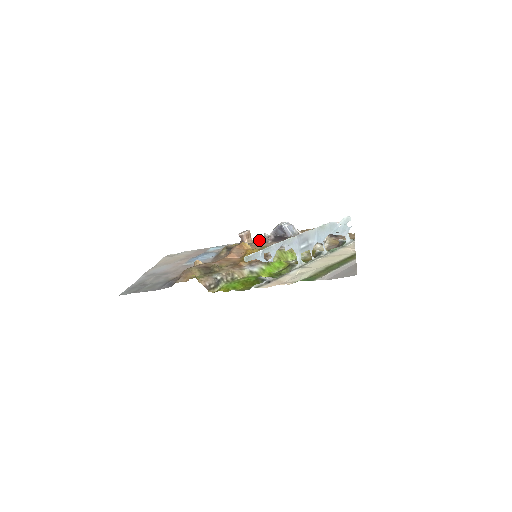
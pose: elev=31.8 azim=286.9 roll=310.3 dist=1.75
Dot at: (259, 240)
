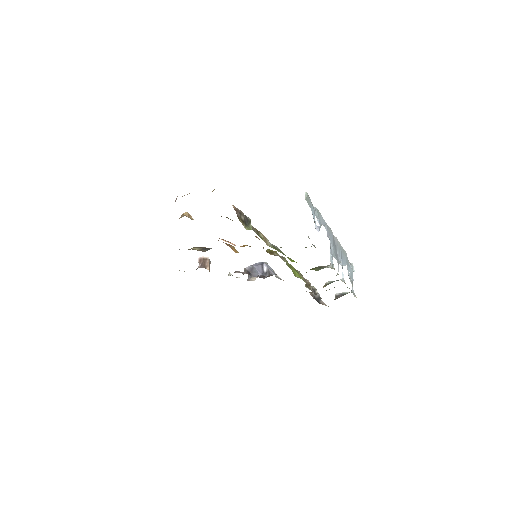
Dot at: occluded
